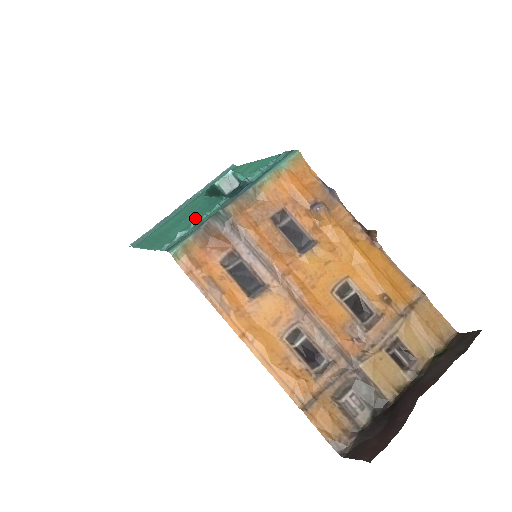
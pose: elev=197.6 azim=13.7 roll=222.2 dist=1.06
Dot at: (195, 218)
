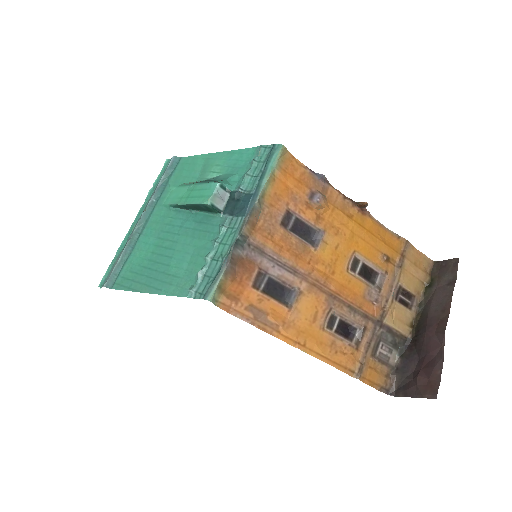
Dot at: (195, 245)
